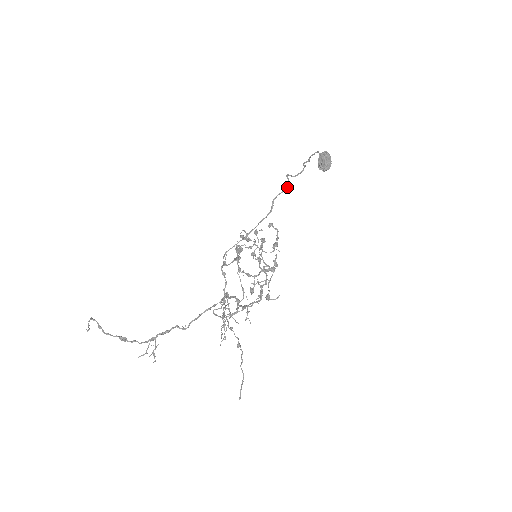
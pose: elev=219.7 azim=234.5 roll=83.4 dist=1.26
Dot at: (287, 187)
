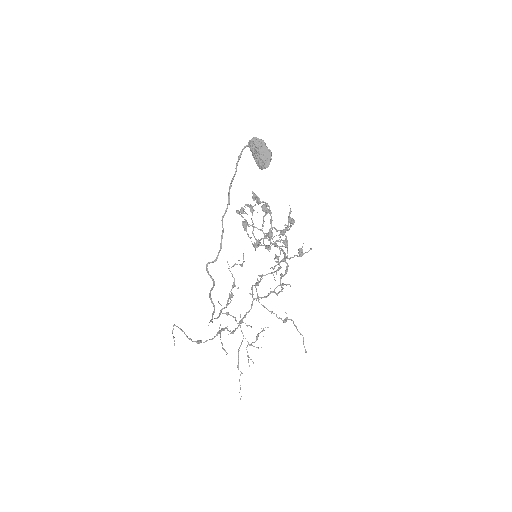
Dot at: occluded
